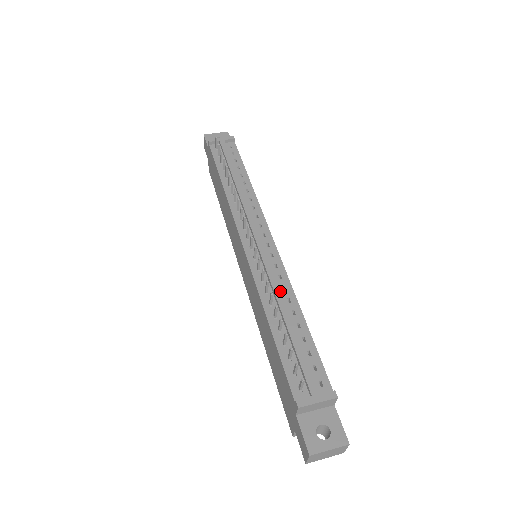
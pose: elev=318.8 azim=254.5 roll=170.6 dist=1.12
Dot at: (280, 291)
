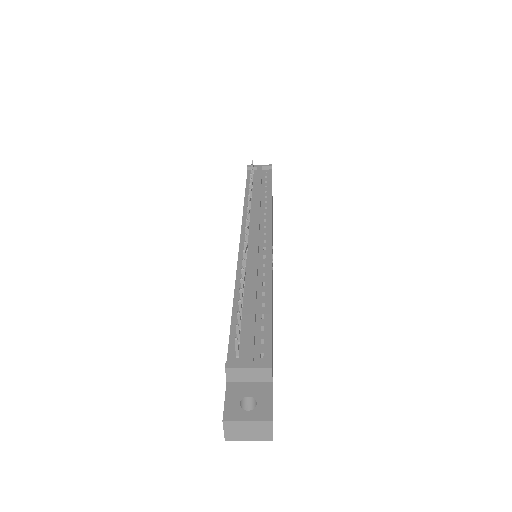
Dot at: (256, 274)
